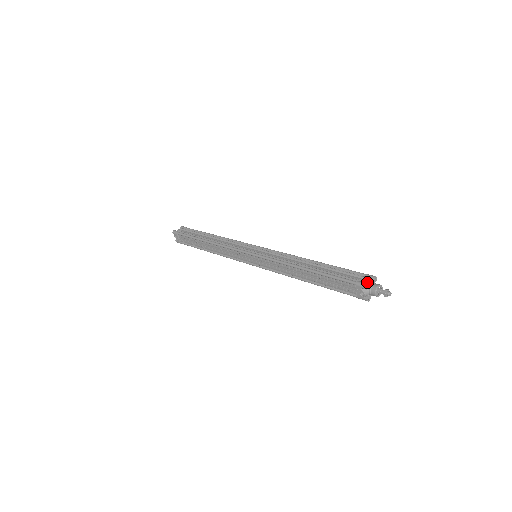
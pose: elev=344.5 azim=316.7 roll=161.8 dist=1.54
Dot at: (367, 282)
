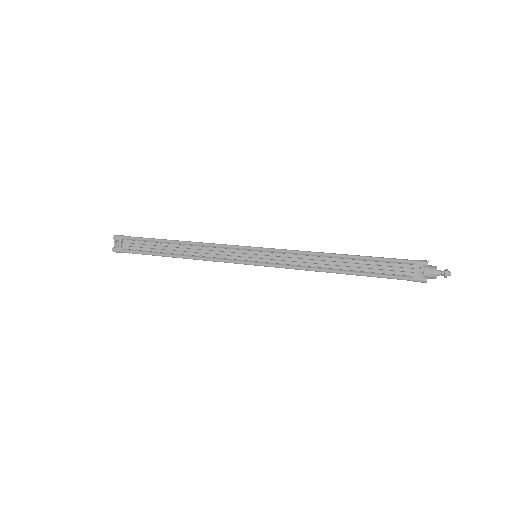
Dot at: (425, 262)
